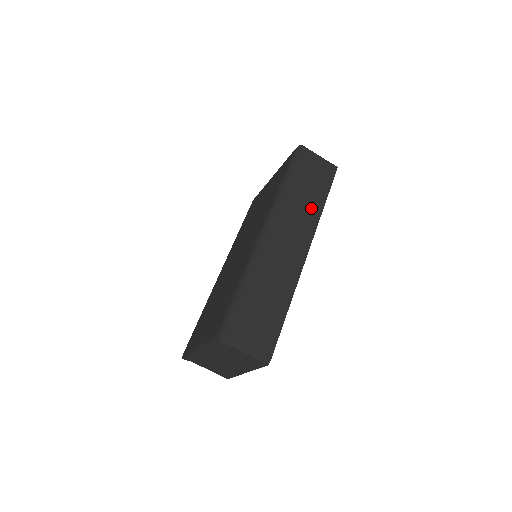
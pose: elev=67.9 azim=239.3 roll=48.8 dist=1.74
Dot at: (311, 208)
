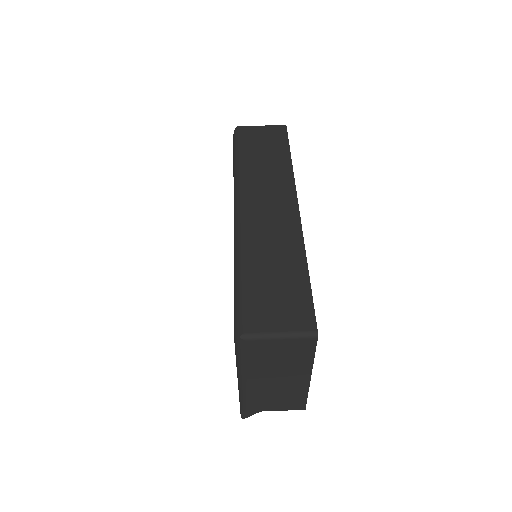
Dot at: (278, 168)
